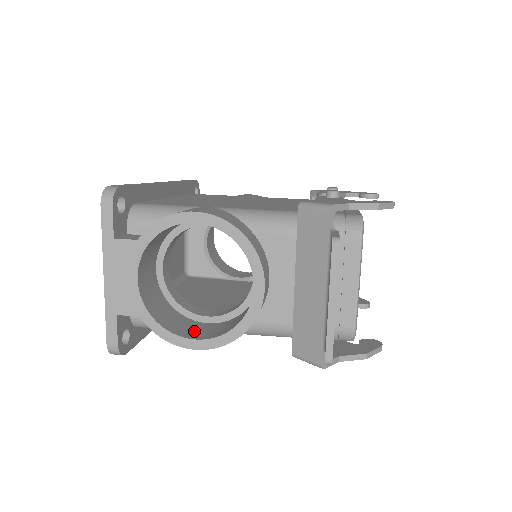
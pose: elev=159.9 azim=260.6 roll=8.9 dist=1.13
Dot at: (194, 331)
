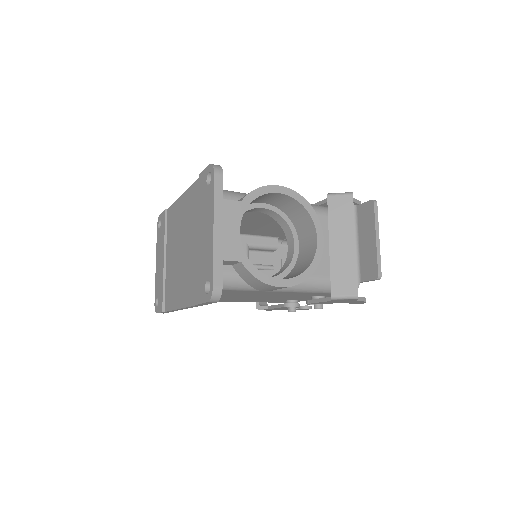
Dot at: occluded
